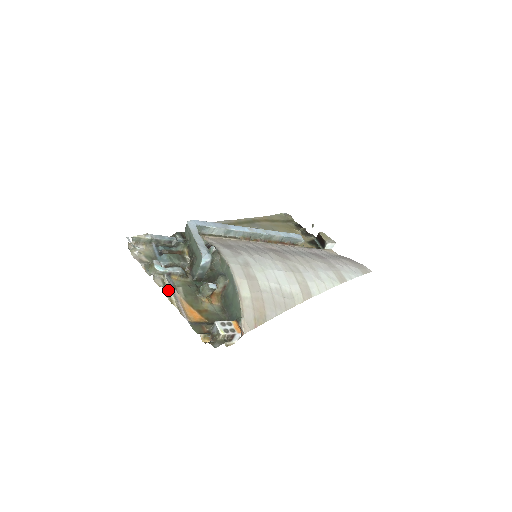
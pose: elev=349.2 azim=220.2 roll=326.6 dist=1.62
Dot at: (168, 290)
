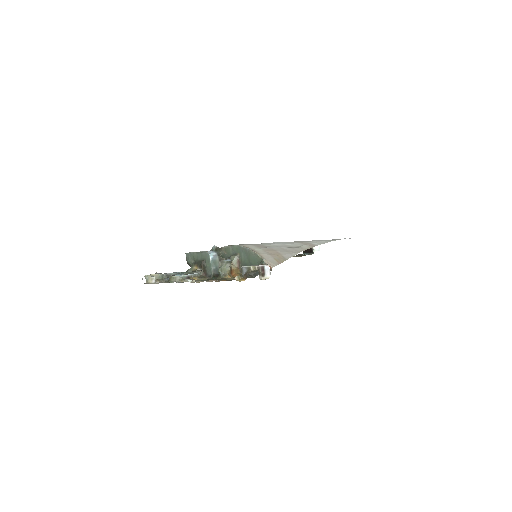
Dot at: (192, 281)
